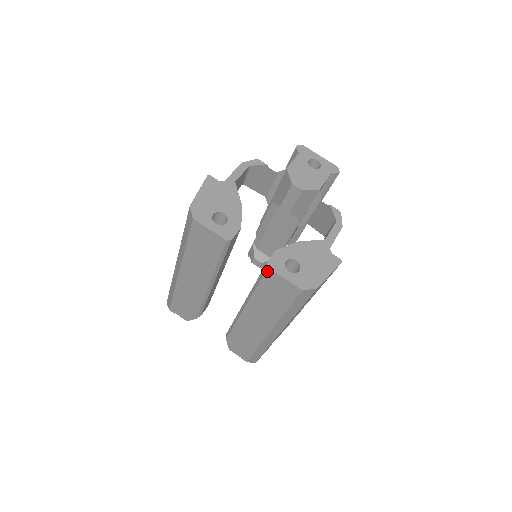
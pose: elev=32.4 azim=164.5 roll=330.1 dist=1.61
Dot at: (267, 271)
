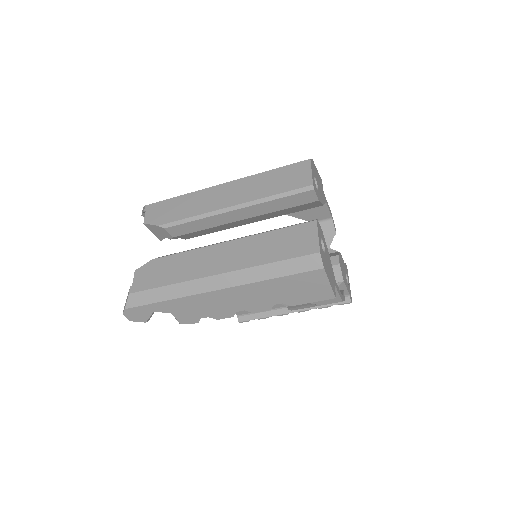
Dot at: (311, 222)
